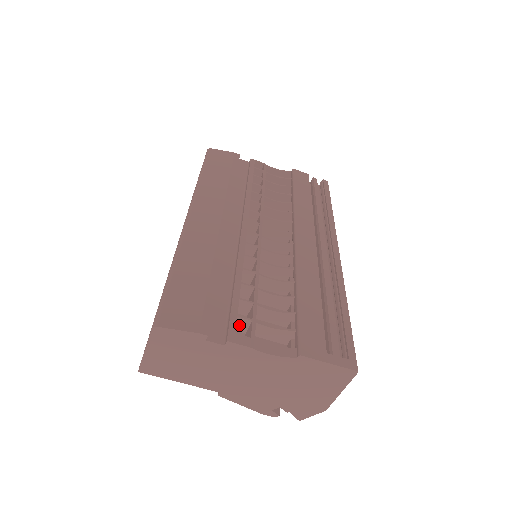
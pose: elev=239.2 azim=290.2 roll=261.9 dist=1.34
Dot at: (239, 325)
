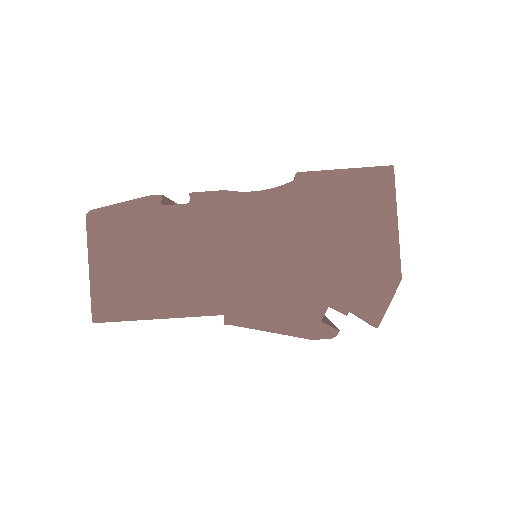
Dot at: occluded
